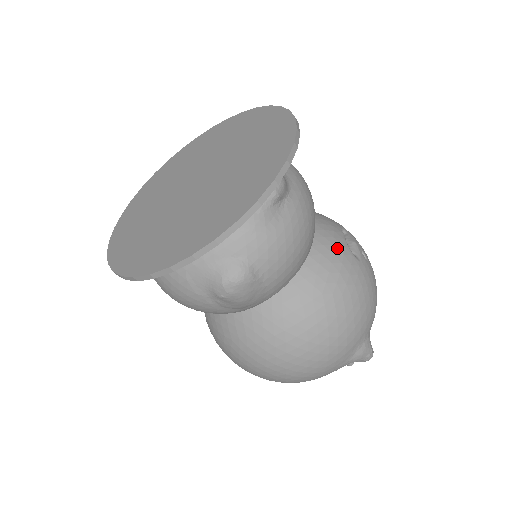
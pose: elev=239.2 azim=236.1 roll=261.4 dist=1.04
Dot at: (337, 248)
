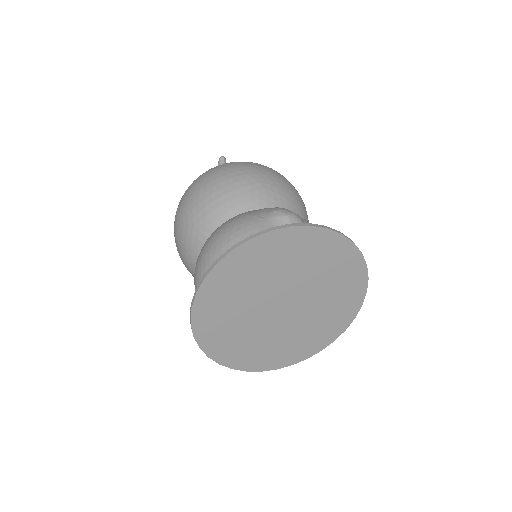
Dot at: occluded
